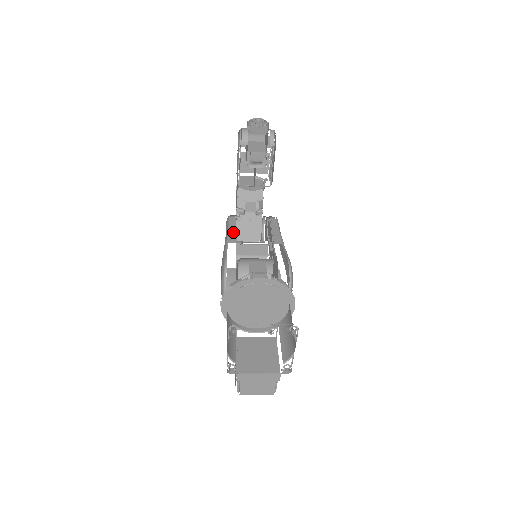
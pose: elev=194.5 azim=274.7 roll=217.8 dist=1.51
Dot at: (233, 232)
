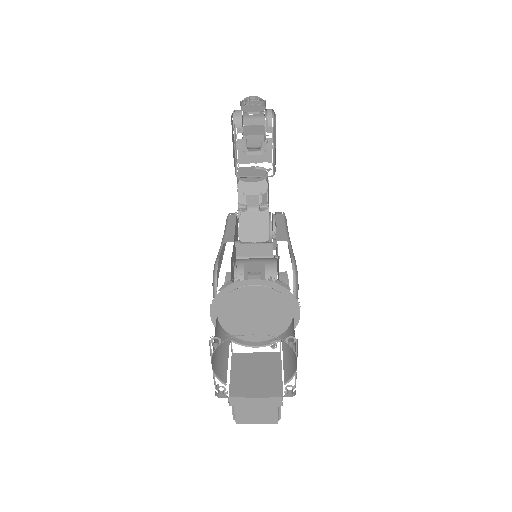
Dot at: (231, 230)
